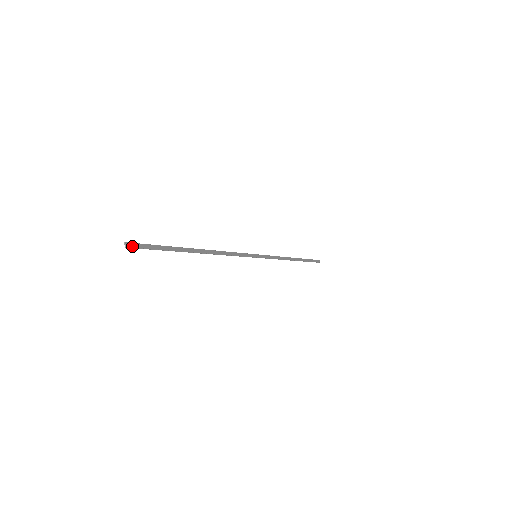
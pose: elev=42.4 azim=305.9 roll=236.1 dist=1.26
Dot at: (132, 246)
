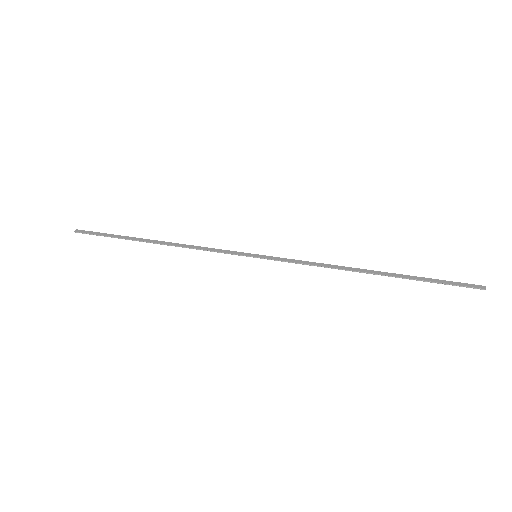
Dot at: (80, 232)
